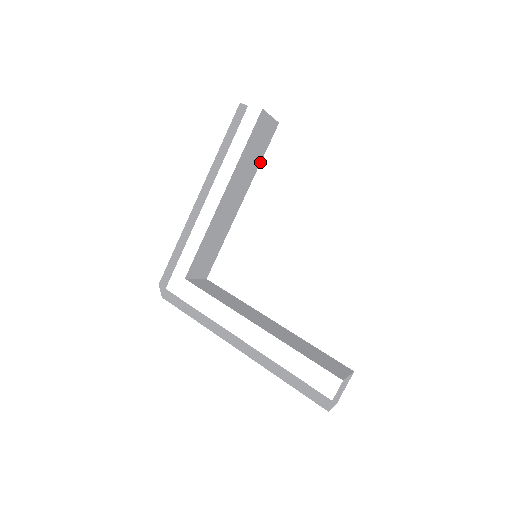
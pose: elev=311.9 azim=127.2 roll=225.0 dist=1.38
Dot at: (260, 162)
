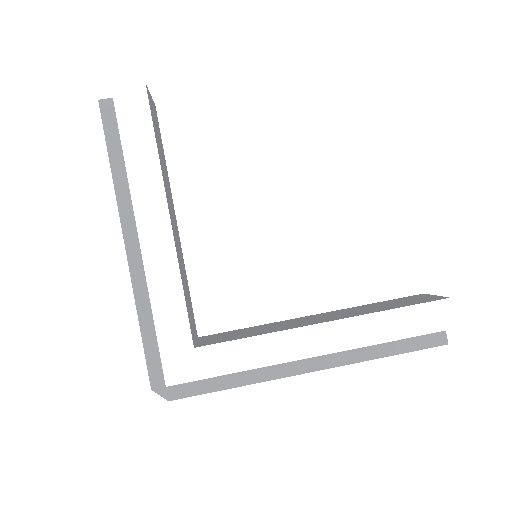
Dot at: (165, 161)
